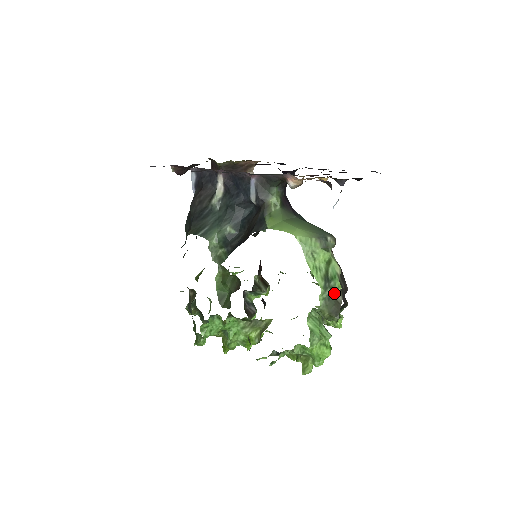
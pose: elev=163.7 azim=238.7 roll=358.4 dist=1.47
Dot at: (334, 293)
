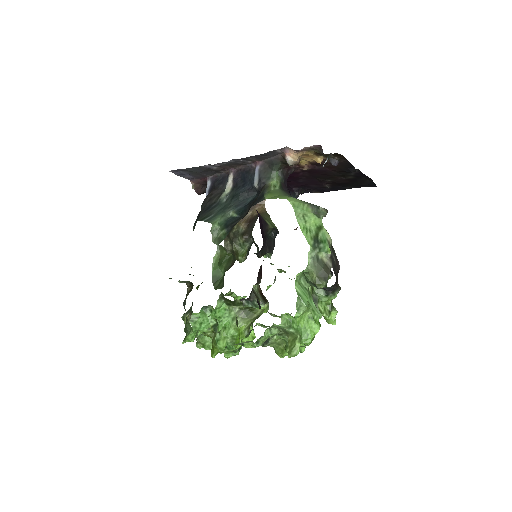
Dot at: (323, 256)
